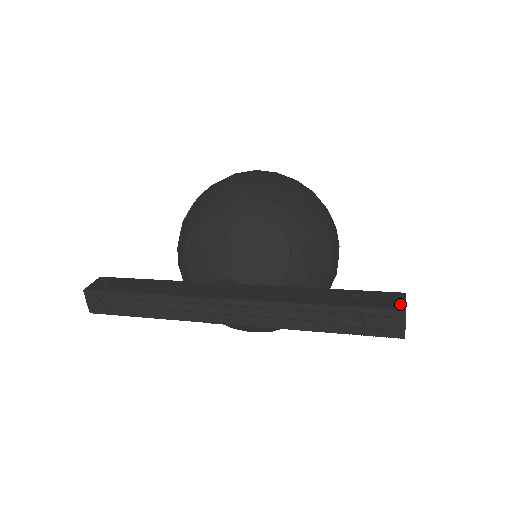
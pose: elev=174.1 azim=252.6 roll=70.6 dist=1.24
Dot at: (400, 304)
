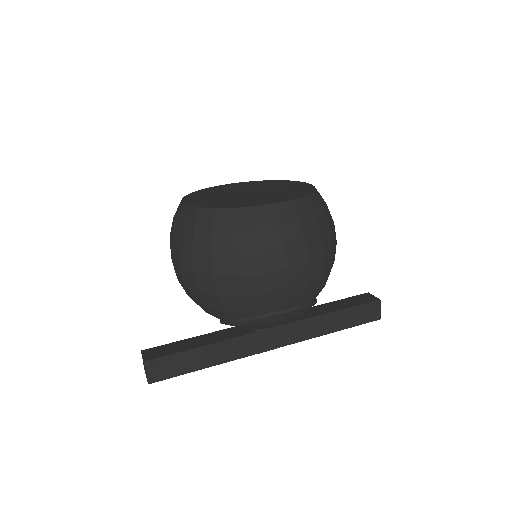
Dot at: (378, 315)
